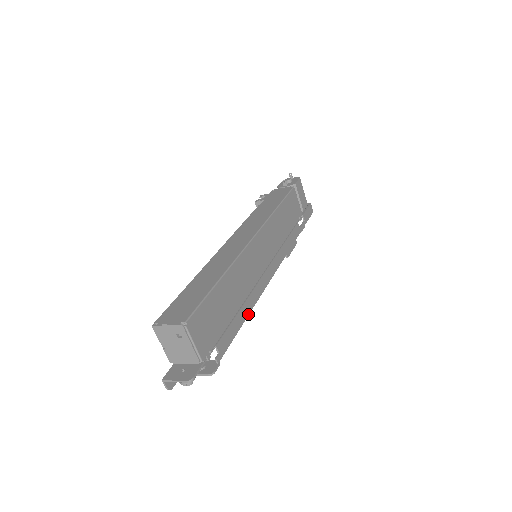
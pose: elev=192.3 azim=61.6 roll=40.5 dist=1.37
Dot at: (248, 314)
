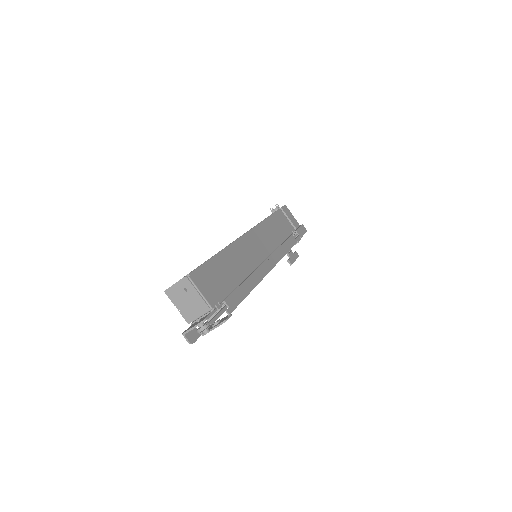
Dot at: (254, 287)
